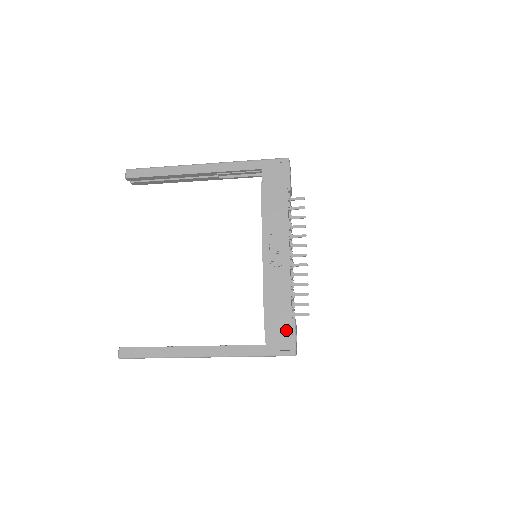
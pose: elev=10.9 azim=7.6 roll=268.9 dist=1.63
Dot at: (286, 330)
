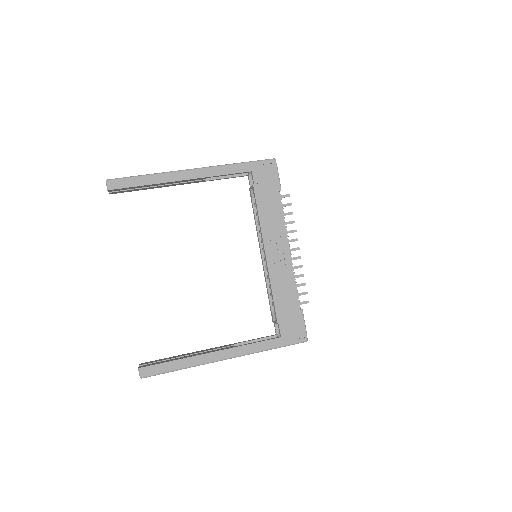
Dot at: (297, 321)
